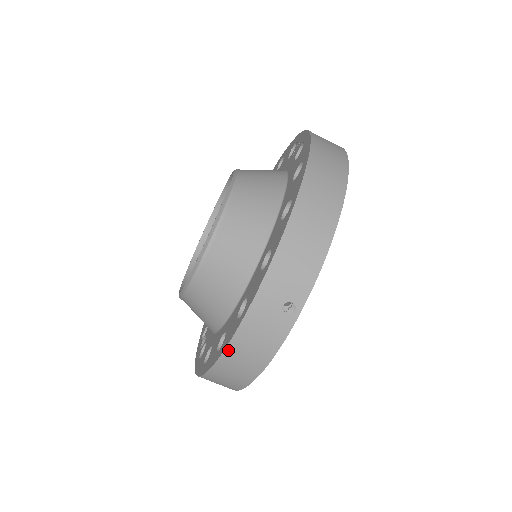
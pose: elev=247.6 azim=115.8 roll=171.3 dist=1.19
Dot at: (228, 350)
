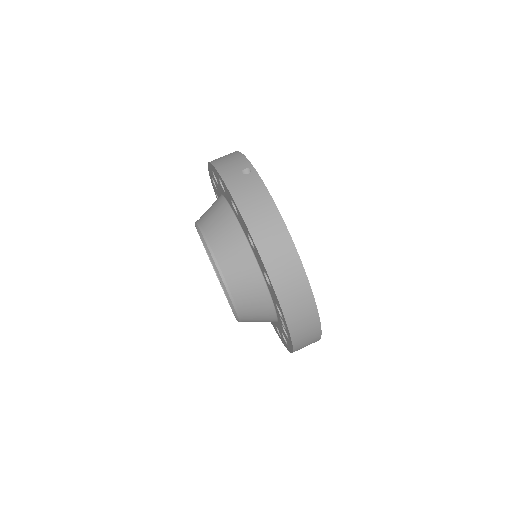
Dot at: (245, 218)
